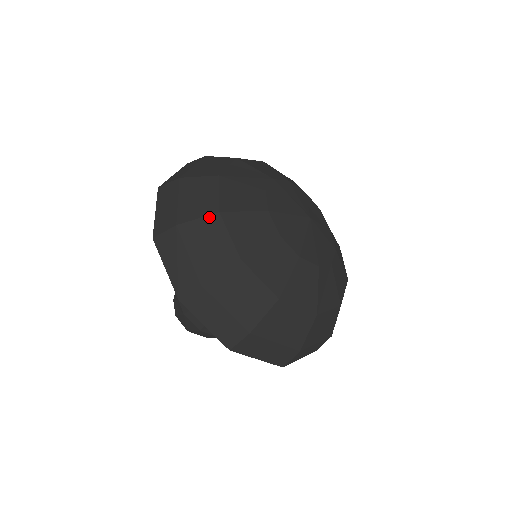
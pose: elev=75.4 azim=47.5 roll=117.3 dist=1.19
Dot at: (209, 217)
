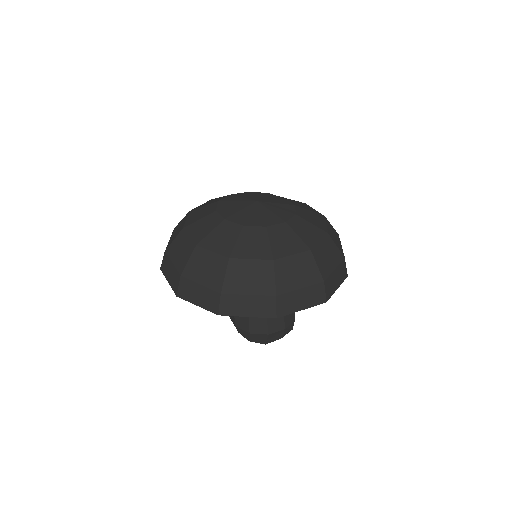
Dot at: (193, 253)
